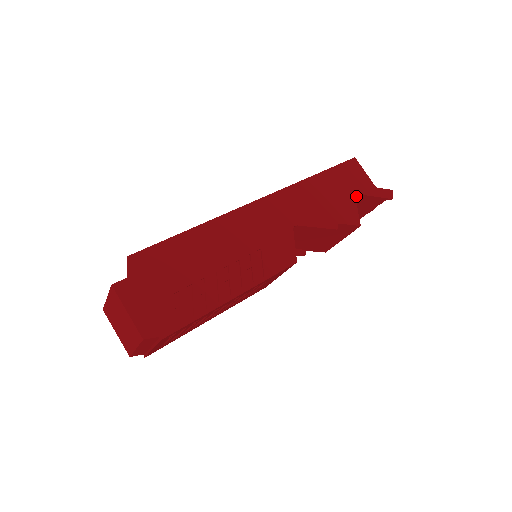
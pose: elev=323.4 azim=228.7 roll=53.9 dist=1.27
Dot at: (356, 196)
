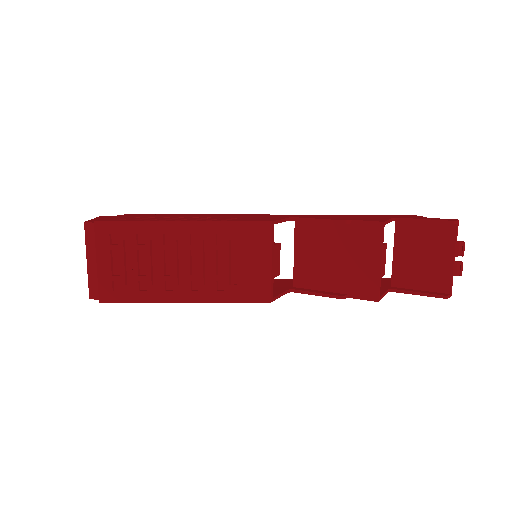
Dot at: (409, 234)
